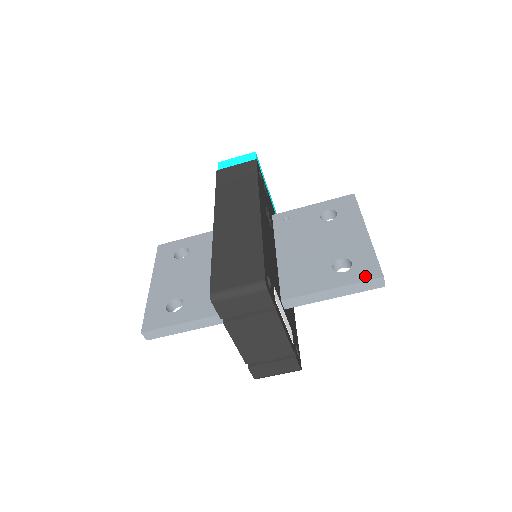
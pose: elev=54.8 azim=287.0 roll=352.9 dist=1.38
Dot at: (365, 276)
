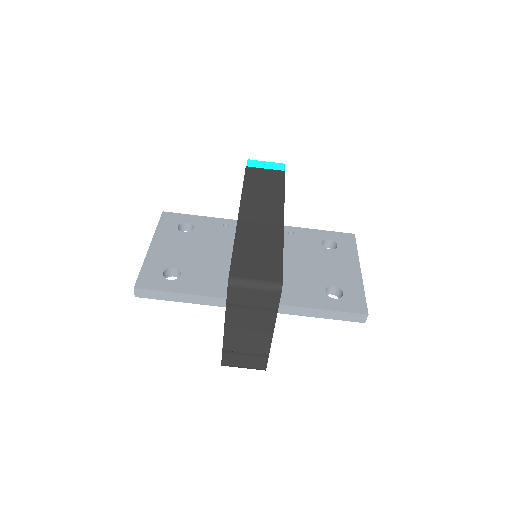
Dot at: (353, 308)
